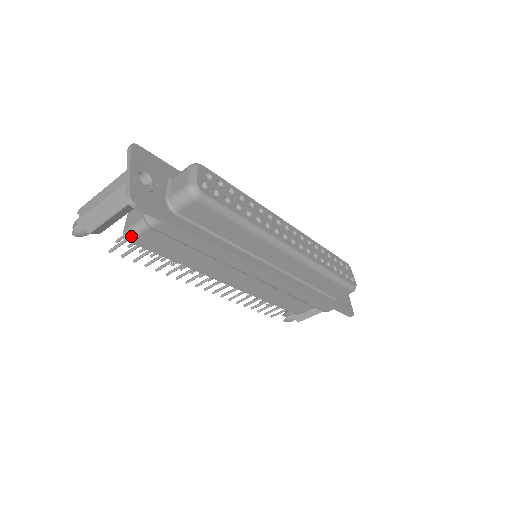
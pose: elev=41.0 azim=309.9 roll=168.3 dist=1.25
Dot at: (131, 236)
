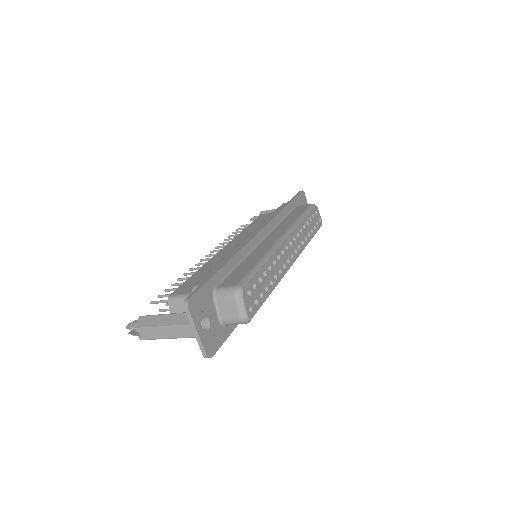
Dot at: occluded
